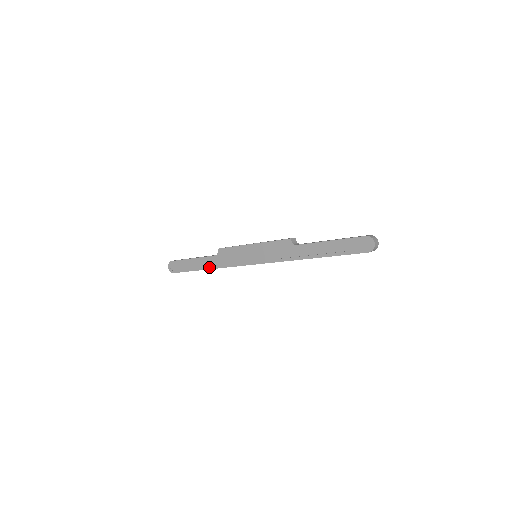
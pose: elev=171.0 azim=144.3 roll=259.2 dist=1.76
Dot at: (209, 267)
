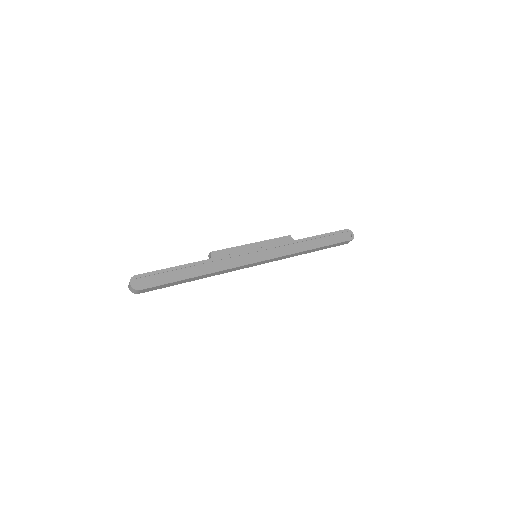
Dot at: (202, 273)
